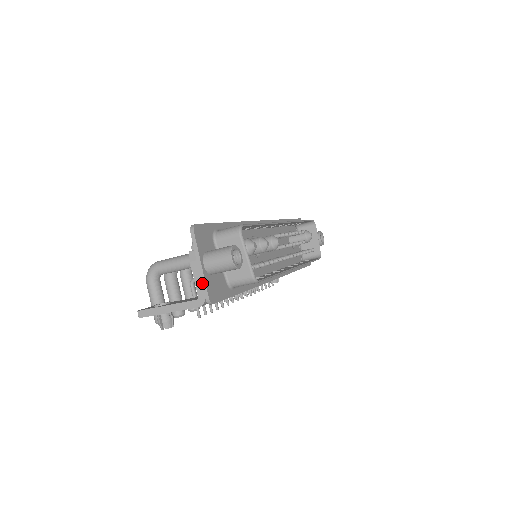
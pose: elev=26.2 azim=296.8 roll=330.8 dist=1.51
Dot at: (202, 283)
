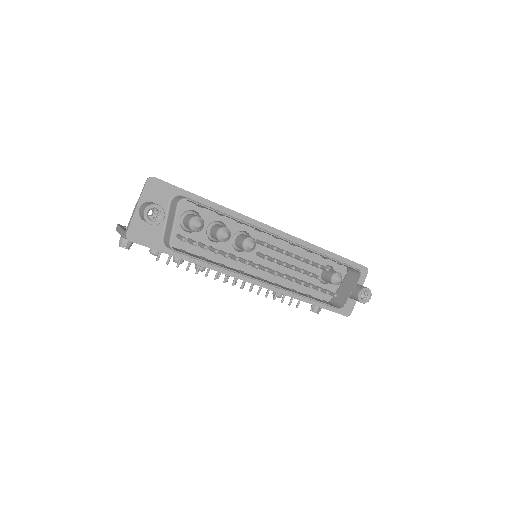
Dot at: (130, 221)
